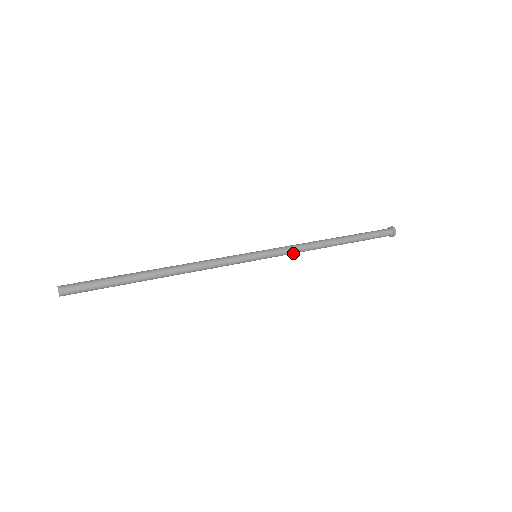
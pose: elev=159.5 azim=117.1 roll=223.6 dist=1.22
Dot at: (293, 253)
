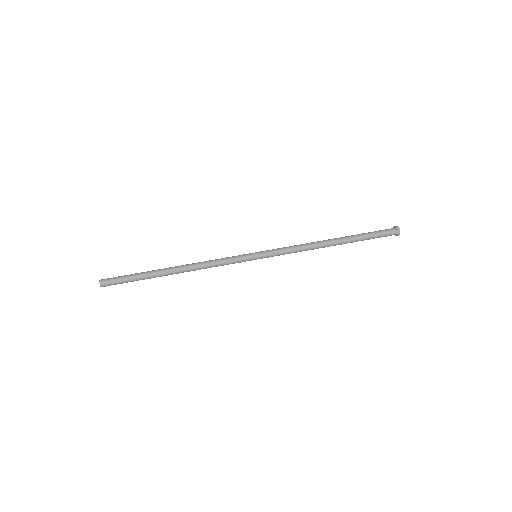
Dot at: occluded
